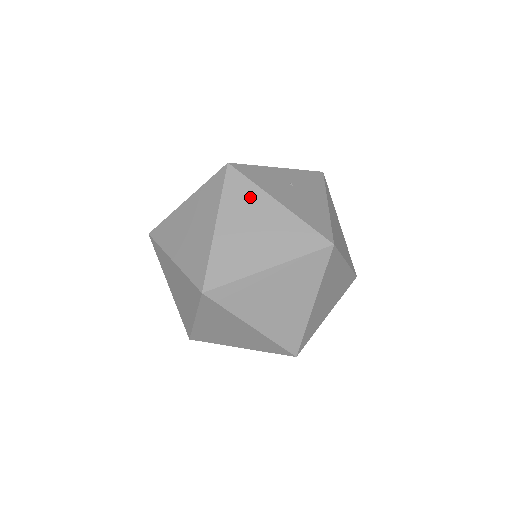
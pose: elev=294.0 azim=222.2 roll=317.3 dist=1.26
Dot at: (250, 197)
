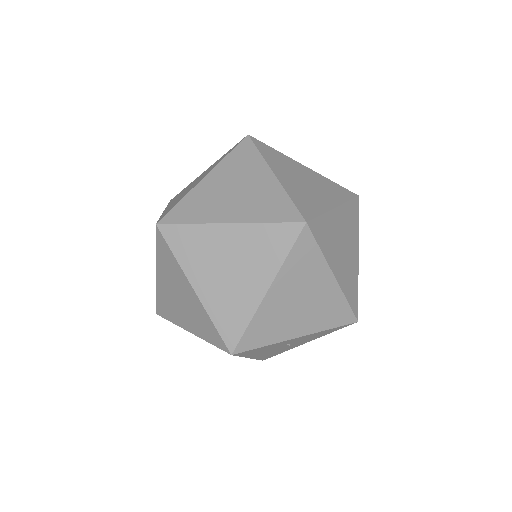
Dot at: occluded
